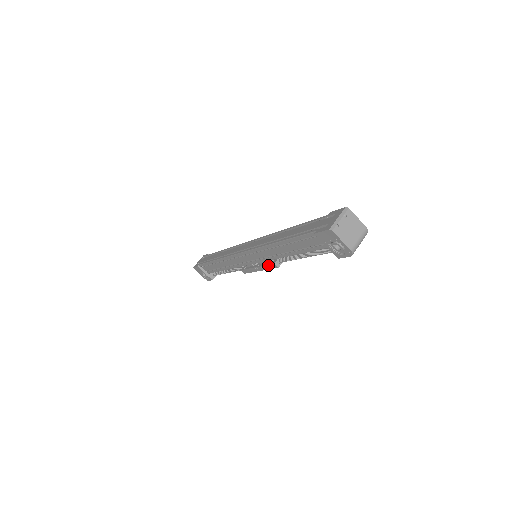
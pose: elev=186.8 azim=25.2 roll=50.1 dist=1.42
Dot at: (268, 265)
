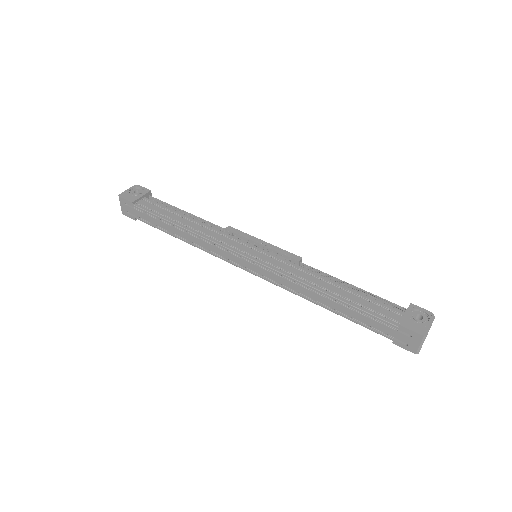
Dot at: occluded
